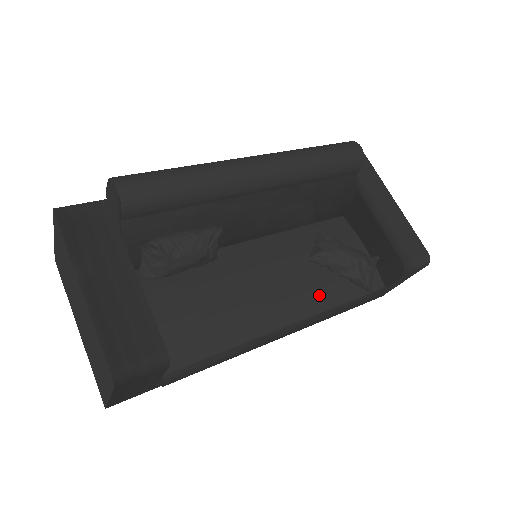
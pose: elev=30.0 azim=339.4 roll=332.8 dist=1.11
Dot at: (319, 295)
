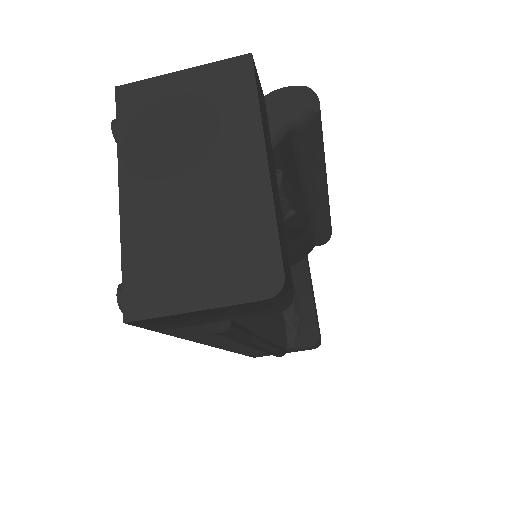
Dot at: (276, 326)
